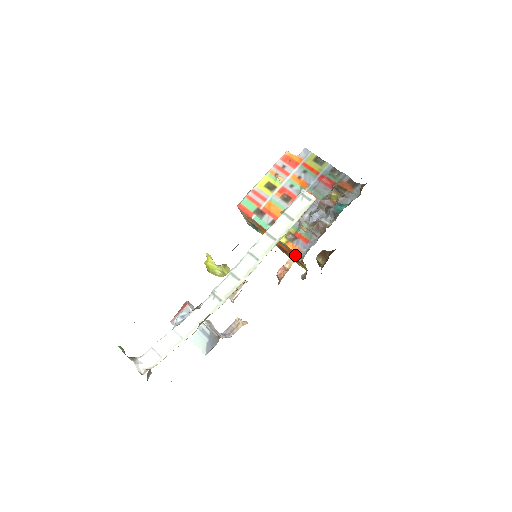
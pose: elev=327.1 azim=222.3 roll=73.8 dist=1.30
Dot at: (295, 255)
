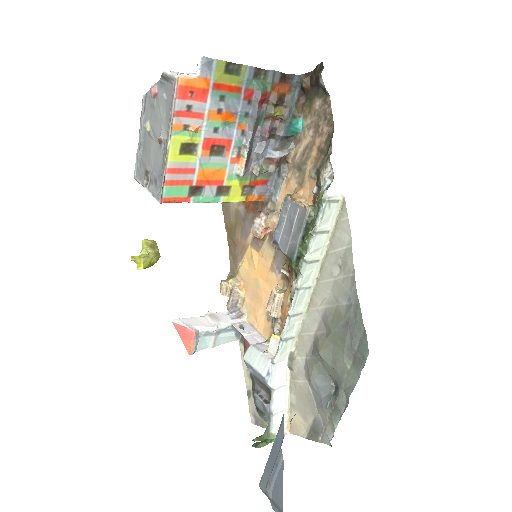
Dot at: occluded
